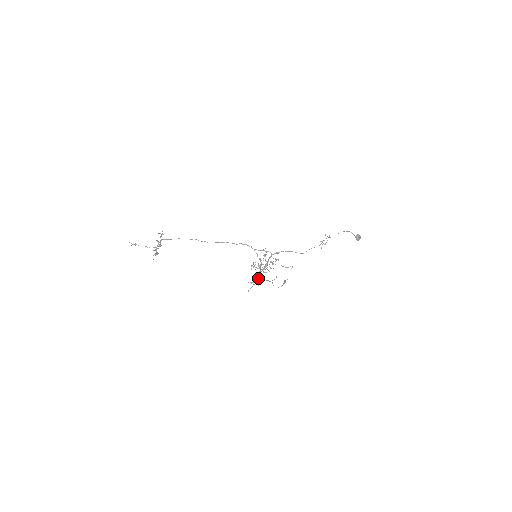
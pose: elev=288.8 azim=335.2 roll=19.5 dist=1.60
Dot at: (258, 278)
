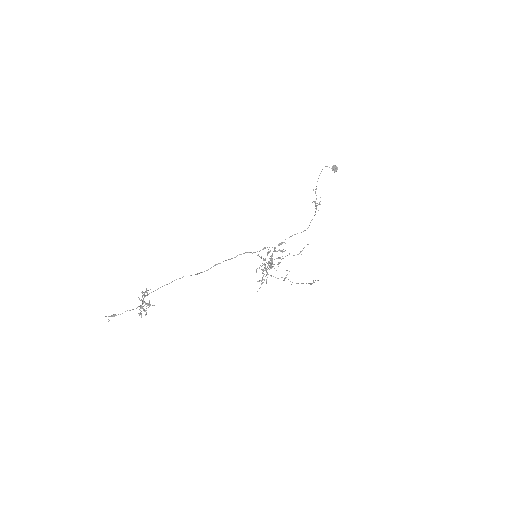
Dot at: occluded
